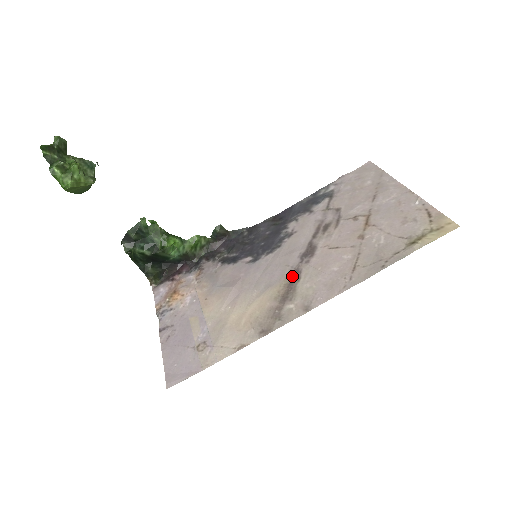
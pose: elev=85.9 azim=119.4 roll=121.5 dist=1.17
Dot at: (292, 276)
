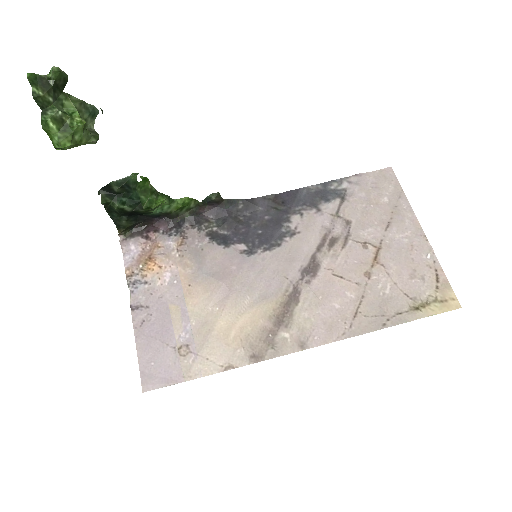
Dot at: (290, 294)
